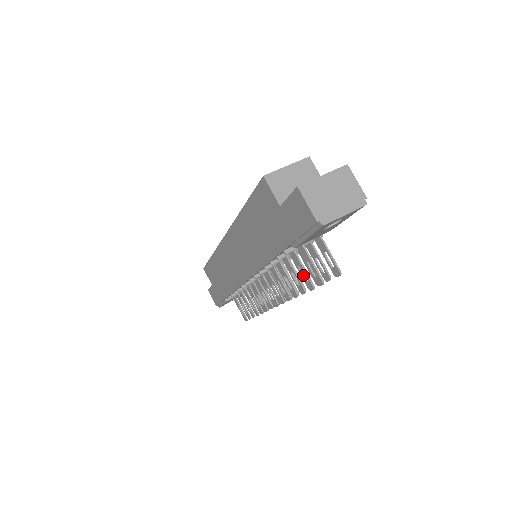
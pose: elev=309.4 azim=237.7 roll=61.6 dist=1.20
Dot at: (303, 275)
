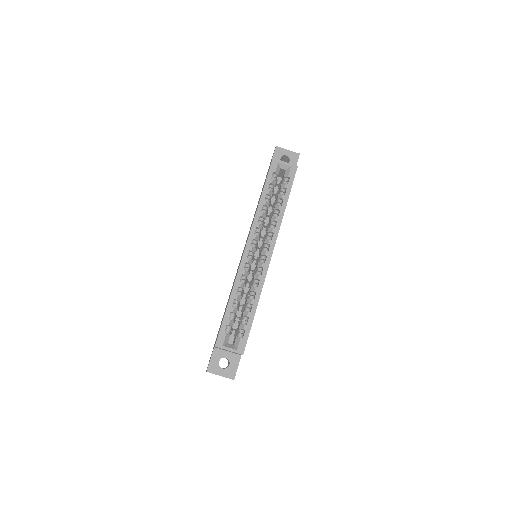
Dot at: occluded
